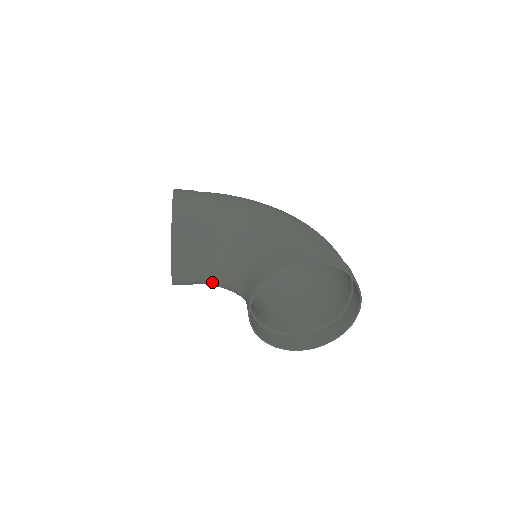
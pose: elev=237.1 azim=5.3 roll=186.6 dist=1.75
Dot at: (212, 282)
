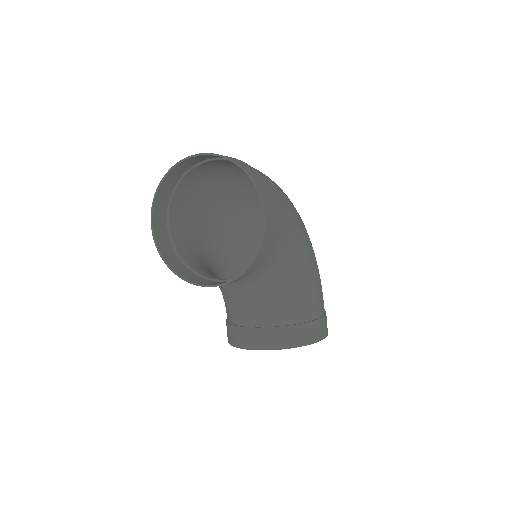
Dot at: occluded
